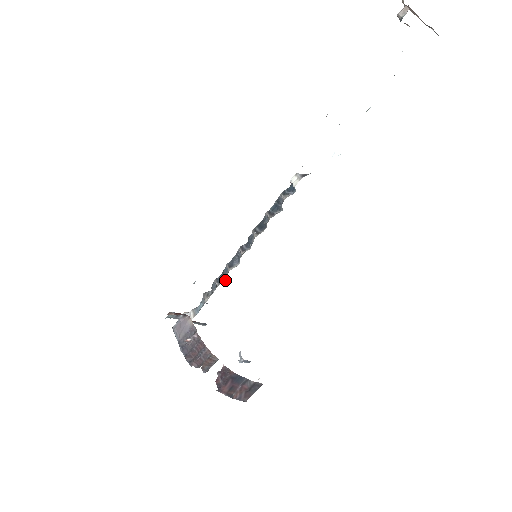
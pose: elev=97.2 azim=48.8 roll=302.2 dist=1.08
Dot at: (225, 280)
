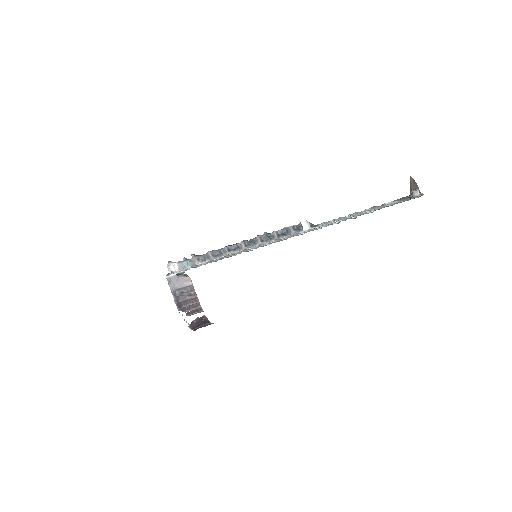
Dot at: (219, 256)
